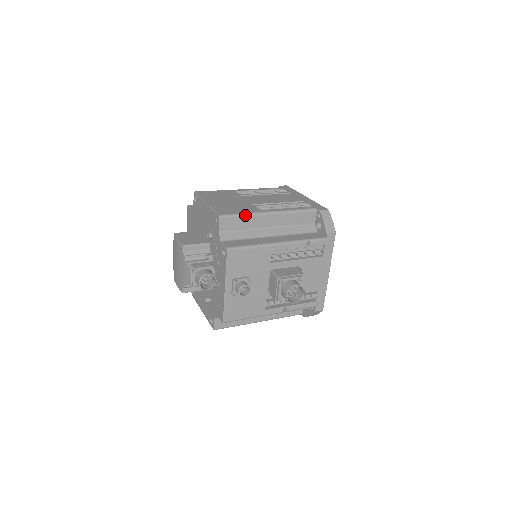
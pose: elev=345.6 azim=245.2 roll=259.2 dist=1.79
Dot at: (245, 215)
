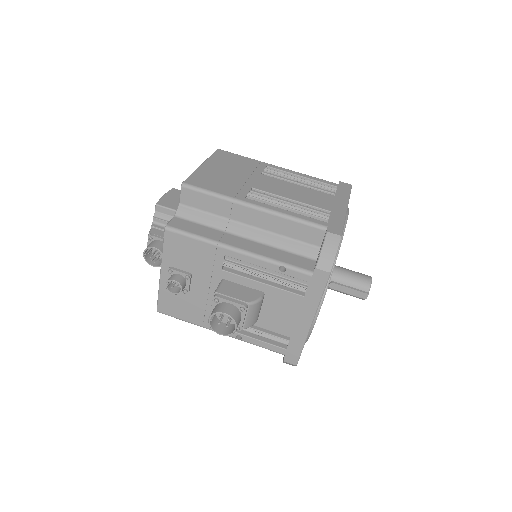
Dot at: (216, 195)
